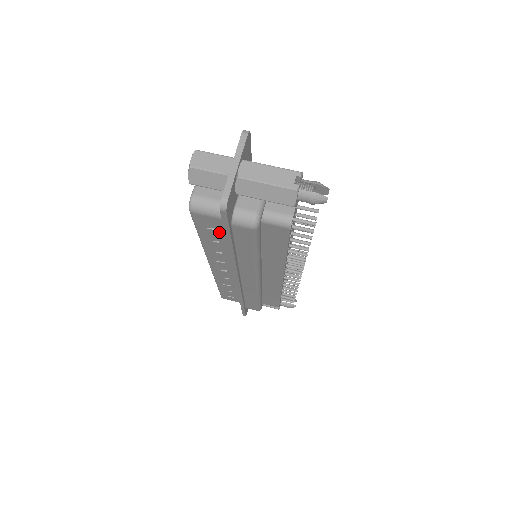
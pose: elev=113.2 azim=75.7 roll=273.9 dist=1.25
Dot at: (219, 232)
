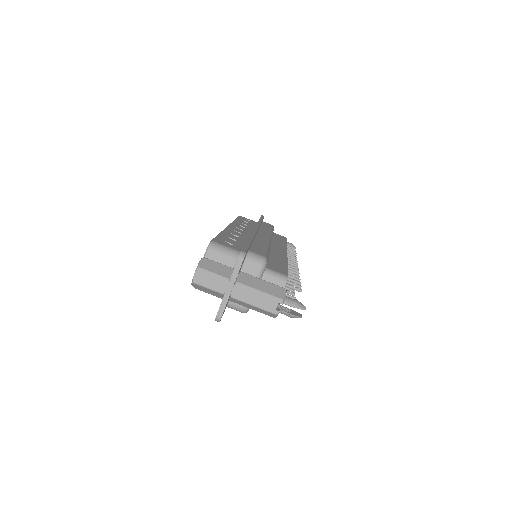
Dot at: occluded
